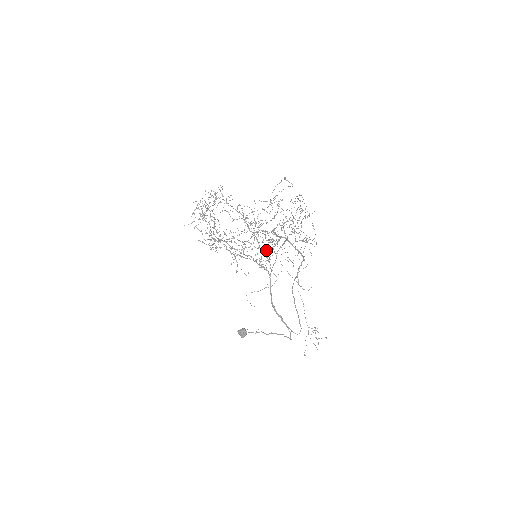
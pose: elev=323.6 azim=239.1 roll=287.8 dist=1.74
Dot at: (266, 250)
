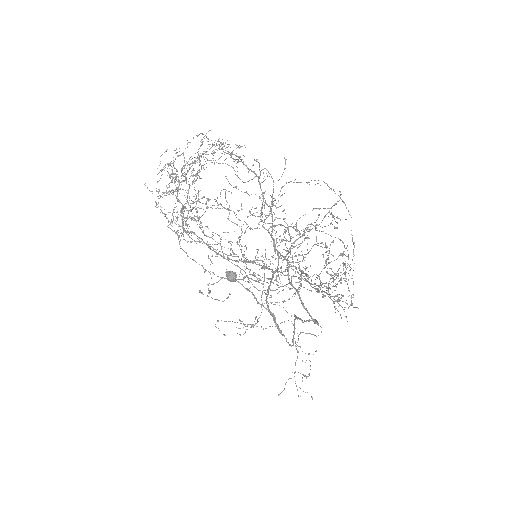
Dot at: occluded
